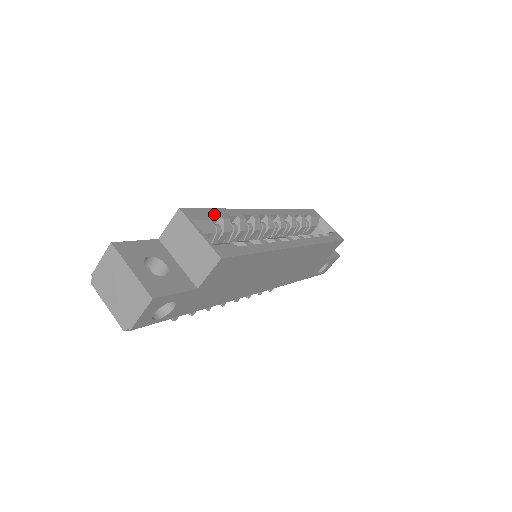
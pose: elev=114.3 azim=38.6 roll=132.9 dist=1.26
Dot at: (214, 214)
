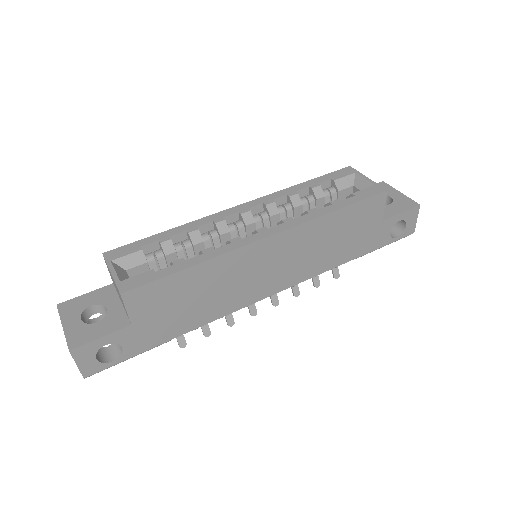
Dot at: (149, 242)
